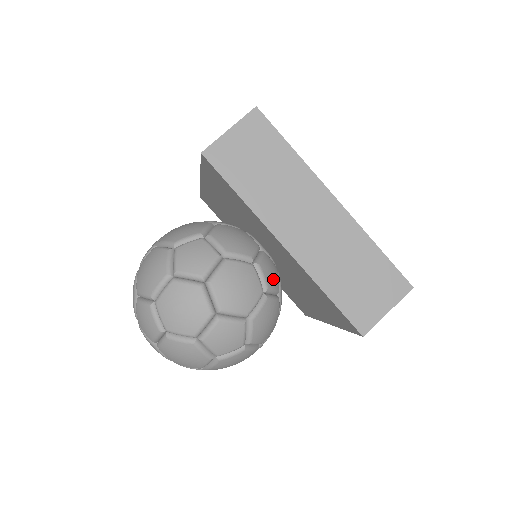
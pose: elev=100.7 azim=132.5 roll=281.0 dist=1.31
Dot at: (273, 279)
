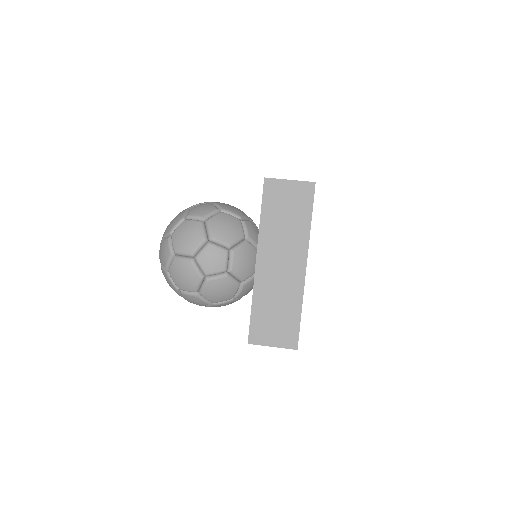
Dot at: (252, 229)
